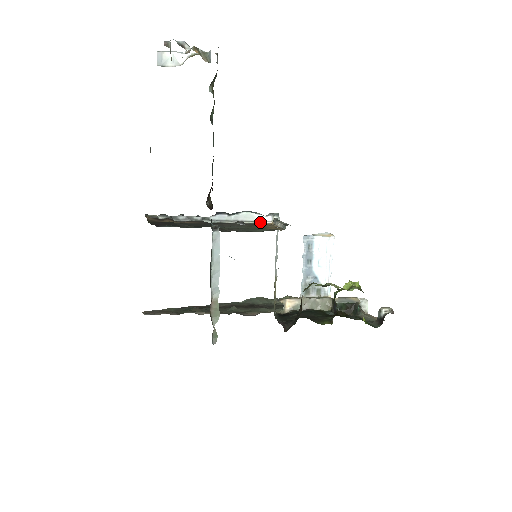
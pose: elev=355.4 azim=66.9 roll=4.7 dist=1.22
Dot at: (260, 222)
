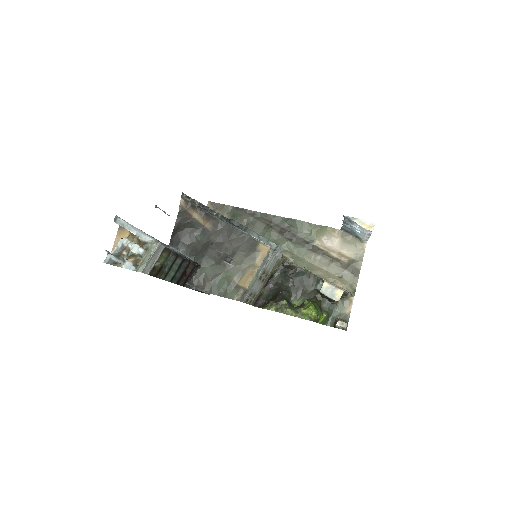
Dot at: (262, 243)
